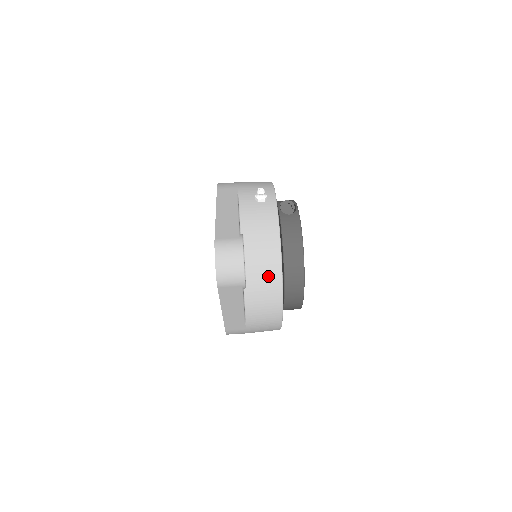
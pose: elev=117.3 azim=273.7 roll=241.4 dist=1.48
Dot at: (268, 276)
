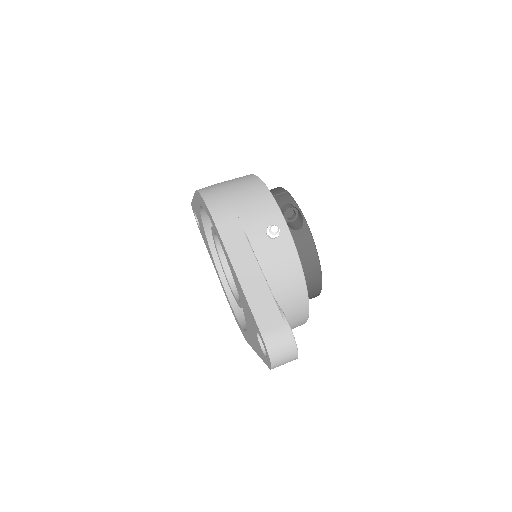
Dot at: (296, 311)
